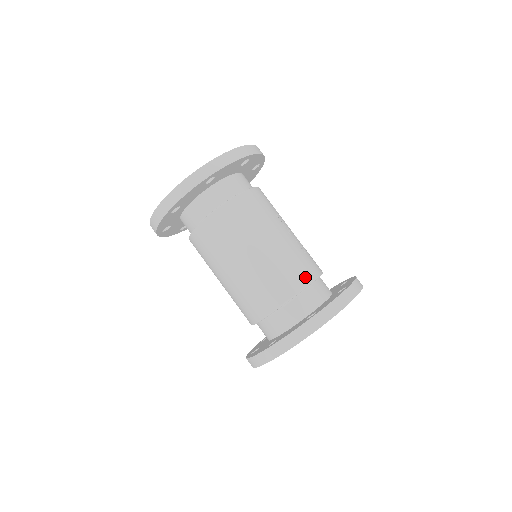
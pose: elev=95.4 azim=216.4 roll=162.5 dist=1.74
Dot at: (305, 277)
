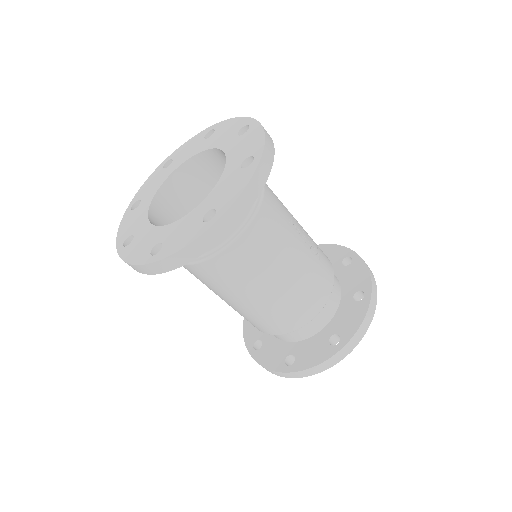
Dot at: (324, 294)
